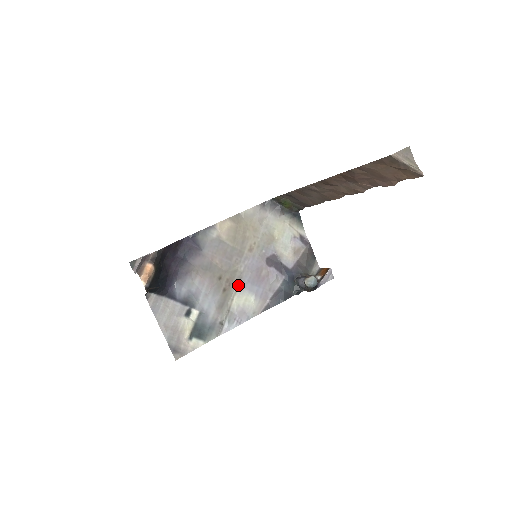
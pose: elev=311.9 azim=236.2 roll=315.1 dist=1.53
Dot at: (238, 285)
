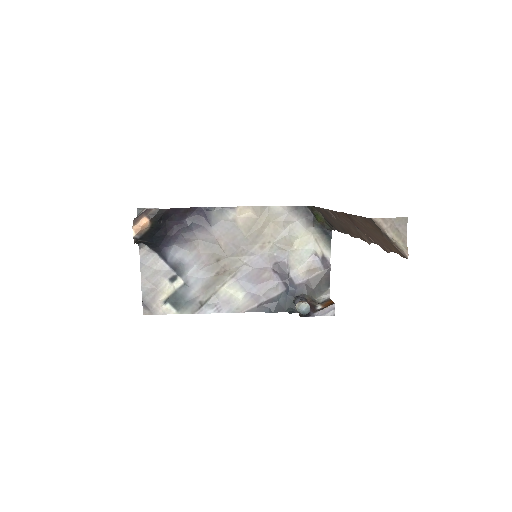
Dot at: (234, 275)
